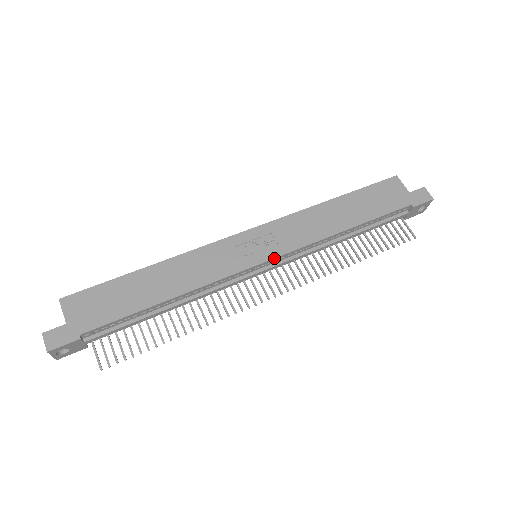
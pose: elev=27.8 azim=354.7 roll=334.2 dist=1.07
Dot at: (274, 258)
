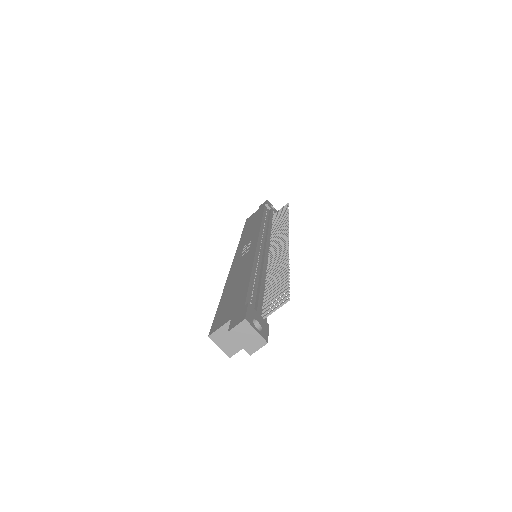
Dot at: (258, 237)
